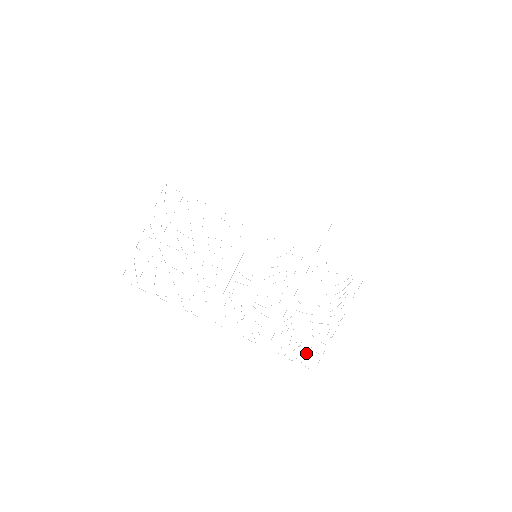
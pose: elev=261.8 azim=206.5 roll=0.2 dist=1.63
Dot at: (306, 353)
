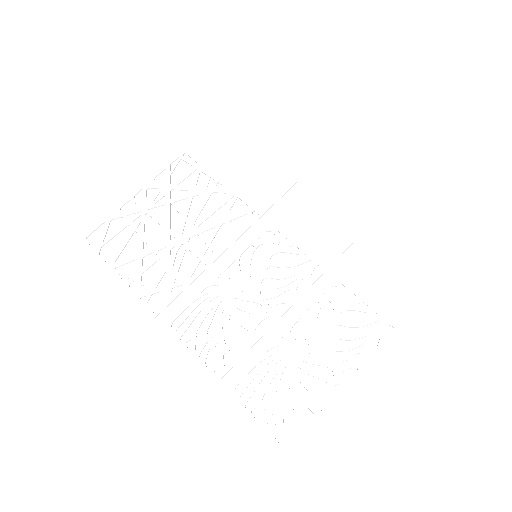
Dot at: (282, 415)
